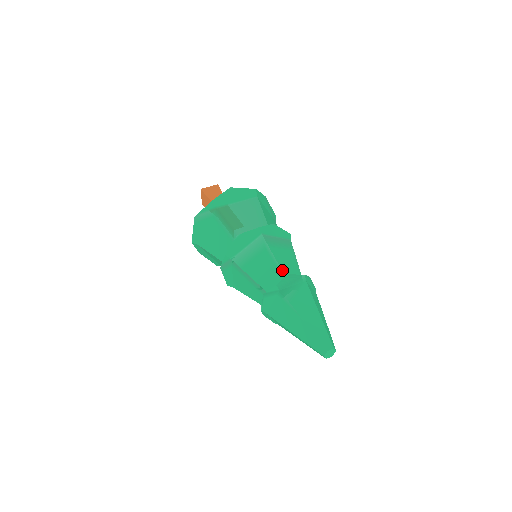
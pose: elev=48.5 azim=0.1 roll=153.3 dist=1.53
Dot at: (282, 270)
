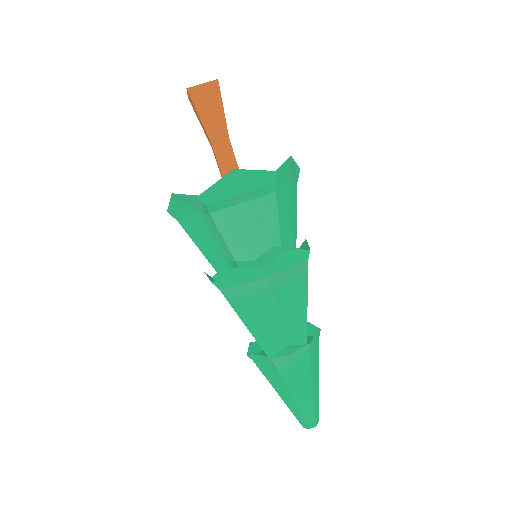
Dot at: (283, 329)
